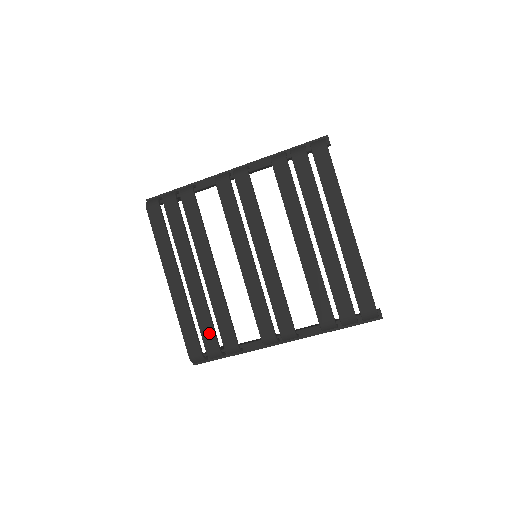
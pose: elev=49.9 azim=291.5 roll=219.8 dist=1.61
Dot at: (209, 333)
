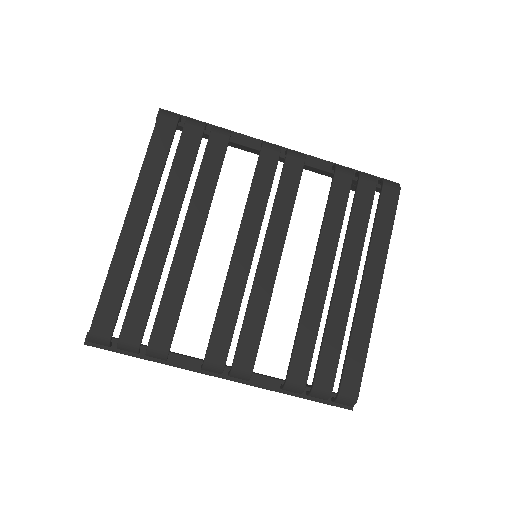
Dot at: (140, 313)
